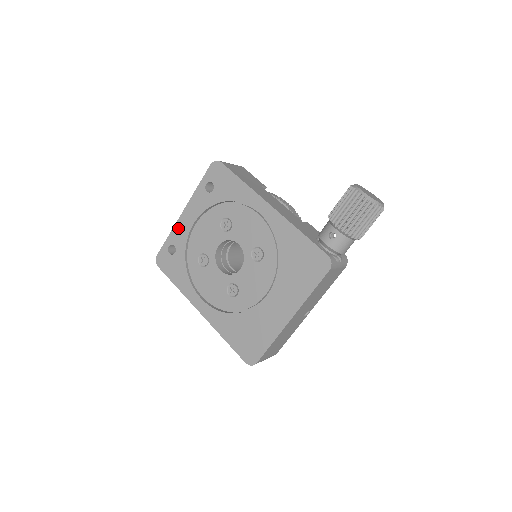
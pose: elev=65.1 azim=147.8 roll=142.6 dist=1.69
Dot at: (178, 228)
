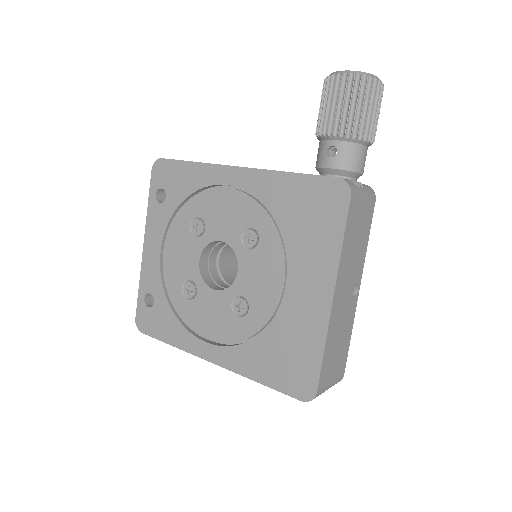
Dot at: (146, 269)
